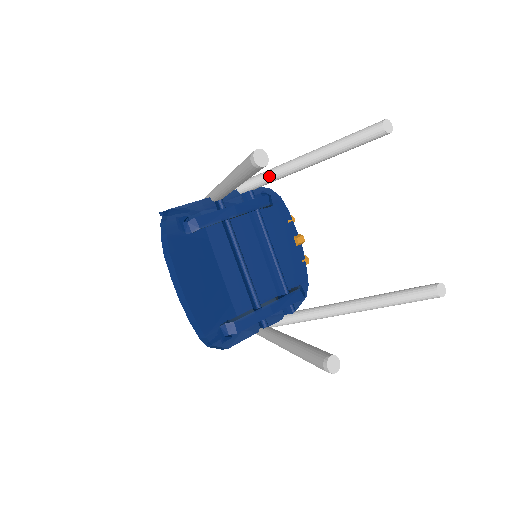
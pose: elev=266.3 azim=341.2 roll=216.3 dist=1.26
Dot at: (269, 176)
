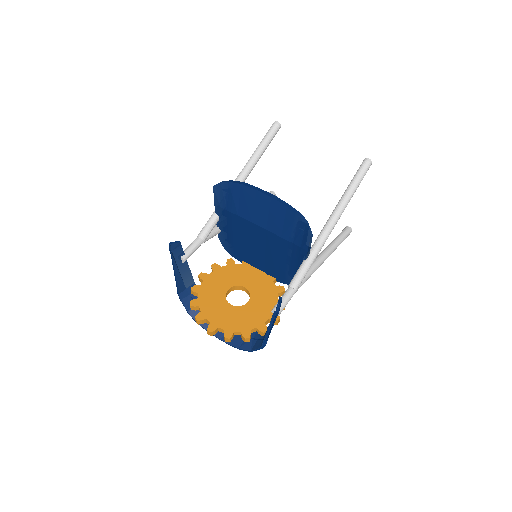
Dot at: occluded
